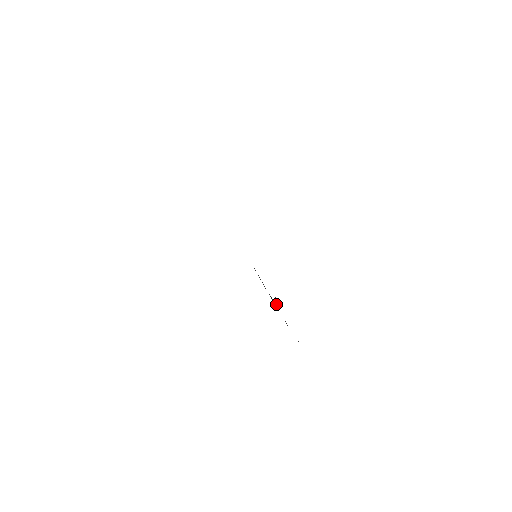
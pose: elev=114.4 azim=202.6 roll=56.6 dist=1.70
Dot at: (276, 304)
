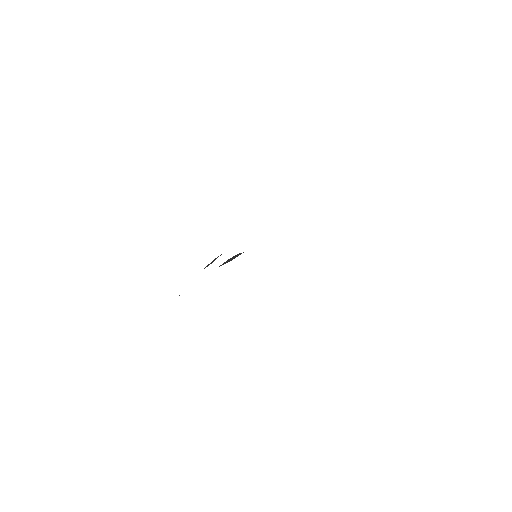
Dot at: occluded
